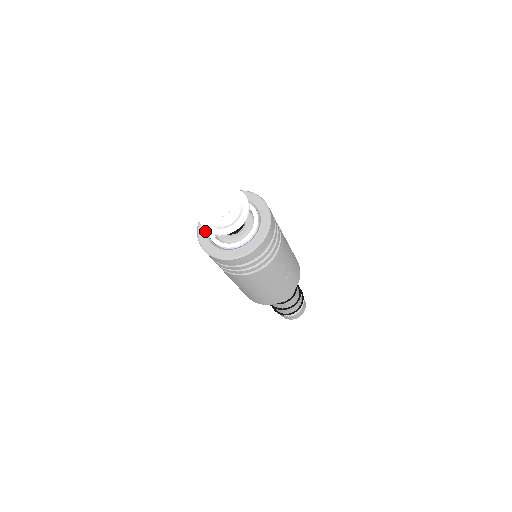
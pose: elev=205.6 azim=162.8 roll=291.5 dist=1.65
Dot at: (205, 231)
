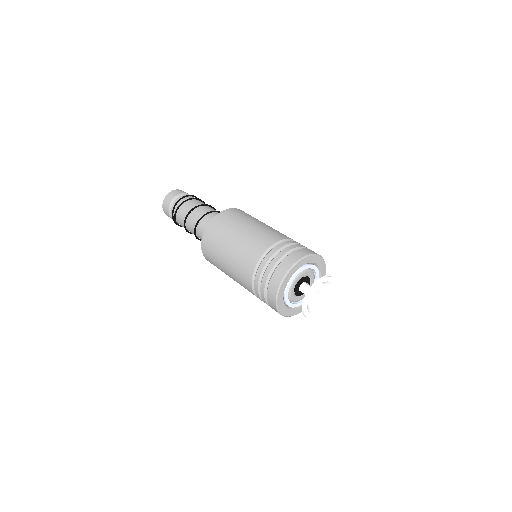
Dot at: (285, 289)
